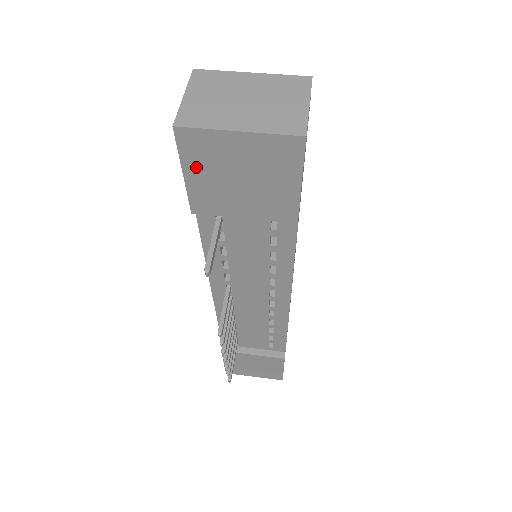
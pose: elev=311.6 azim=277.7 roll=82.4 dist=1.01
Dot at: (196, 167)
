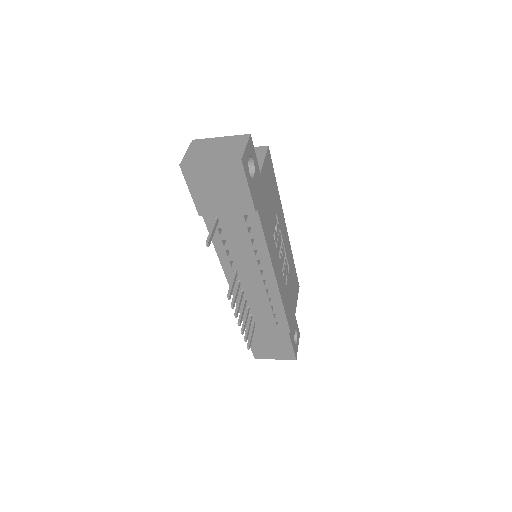
Dot at: (195, 186)
